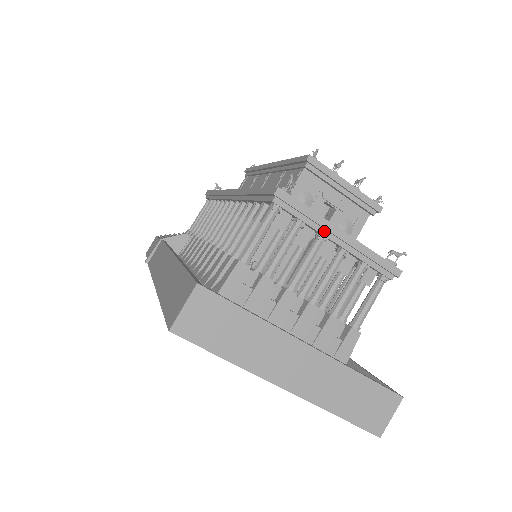
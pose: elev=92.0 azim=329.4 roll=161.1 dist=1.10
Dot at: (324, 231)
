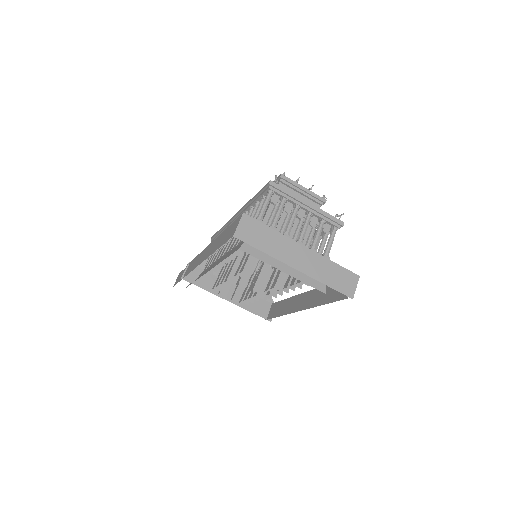
Dot at: (298, 202)
